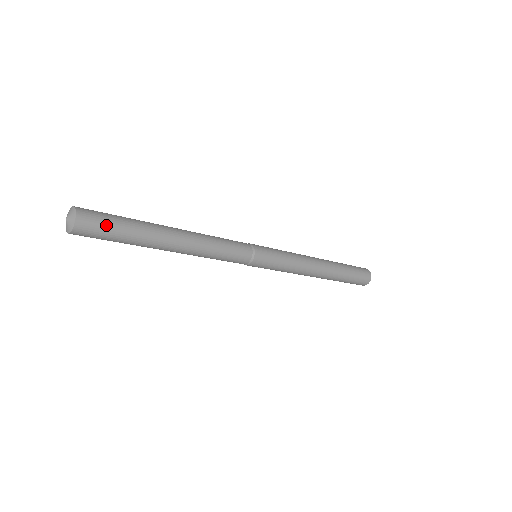
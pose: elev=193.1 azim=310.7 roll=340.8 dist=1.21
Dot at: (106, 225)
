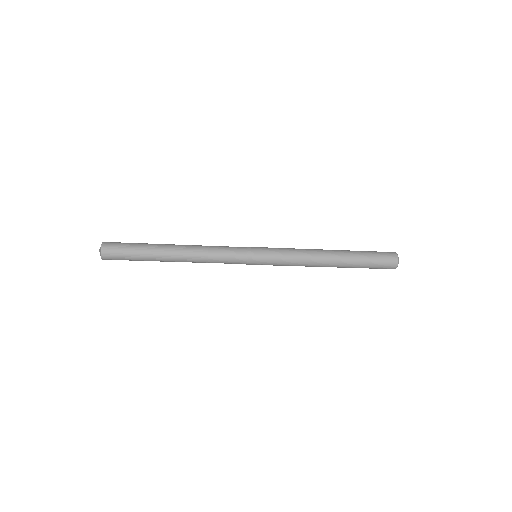
Dot at: (121, 248)
